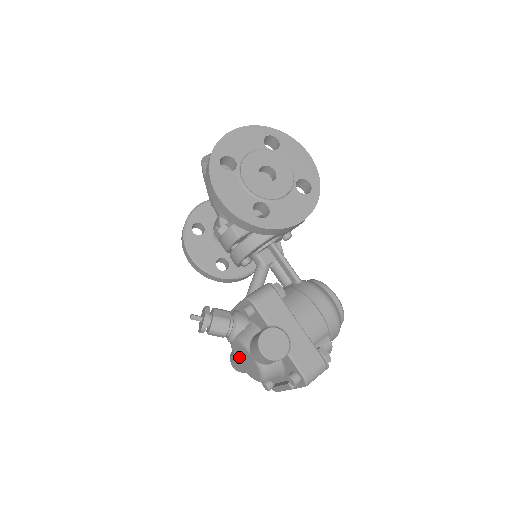
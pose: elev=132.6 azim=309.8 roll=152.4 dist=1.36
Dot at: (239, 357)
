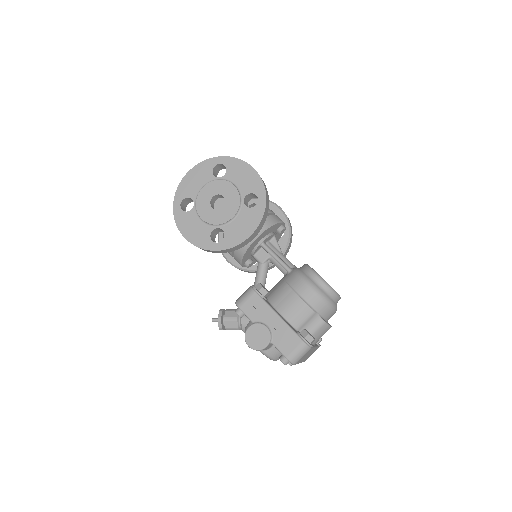
Dot at: occluded
